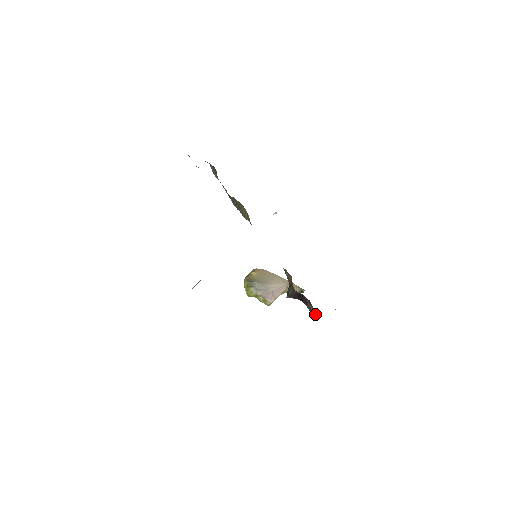
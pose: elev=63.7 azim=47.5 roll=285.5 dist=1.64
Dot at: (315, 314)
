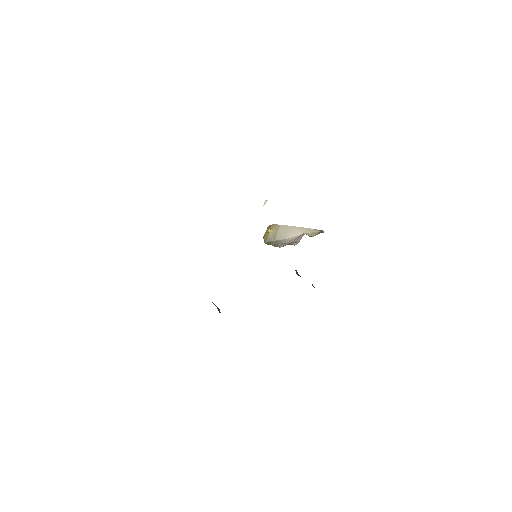
Dot at: occluded
